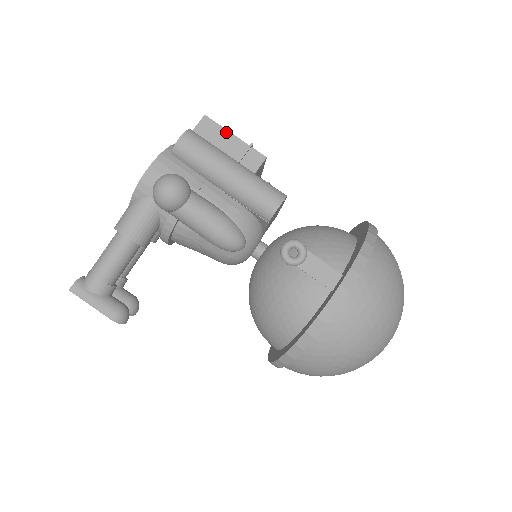
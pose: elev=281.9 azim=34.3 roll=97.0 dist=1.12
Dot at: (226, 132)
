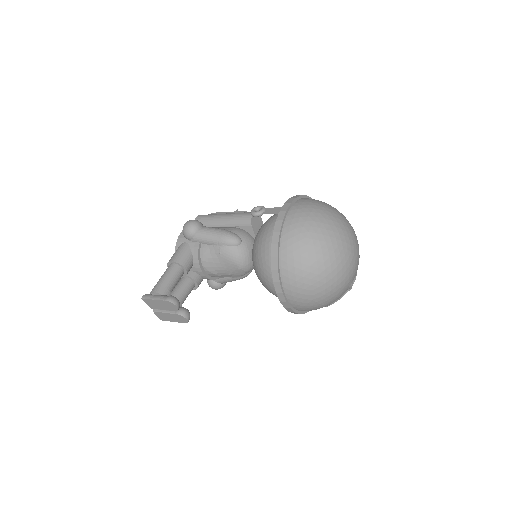
Dot at: (223, 213)
